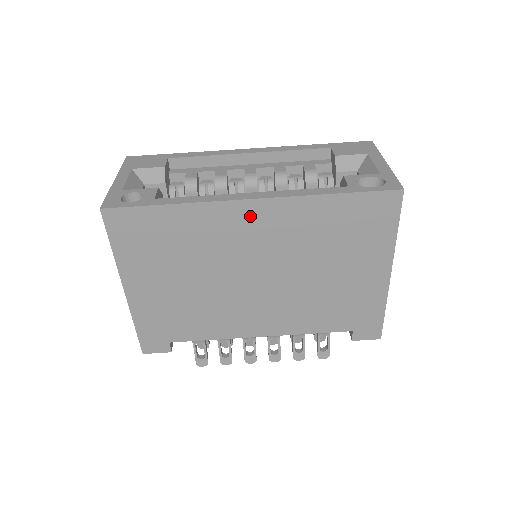
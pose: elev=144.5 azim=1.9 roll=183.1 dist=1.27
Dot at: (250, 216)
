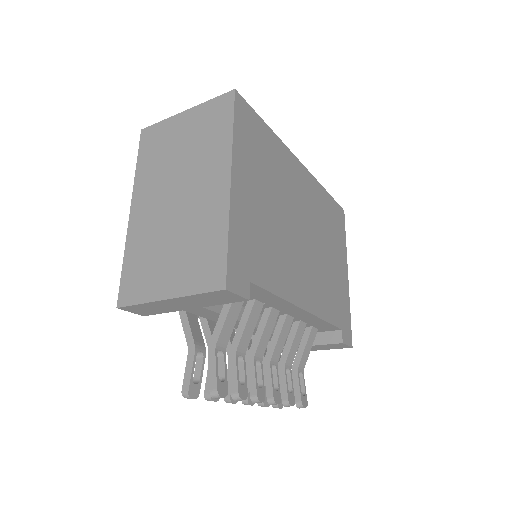
Dot at: (300, 175)
